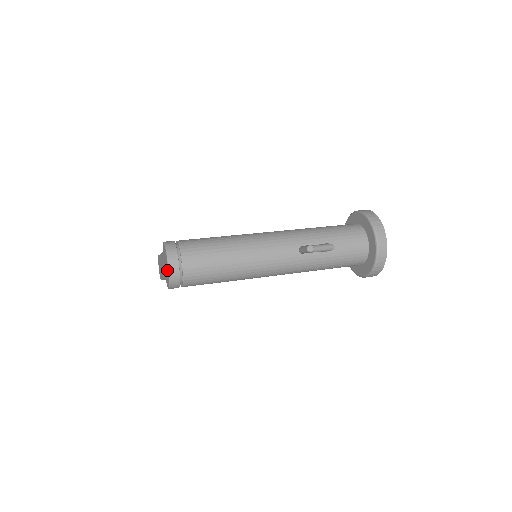
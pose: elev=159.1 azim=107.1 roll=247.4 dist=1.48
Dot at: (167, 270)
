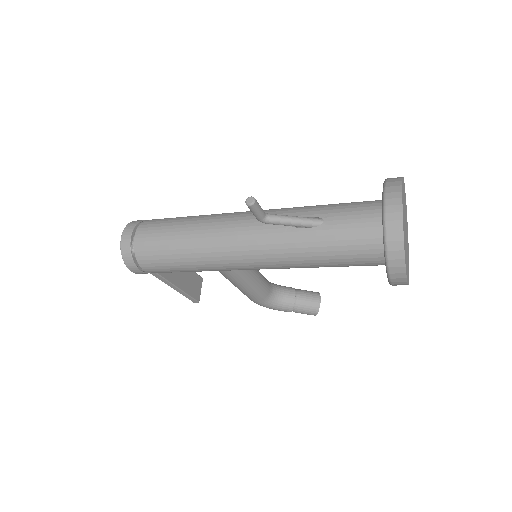
Dot at: occluded
